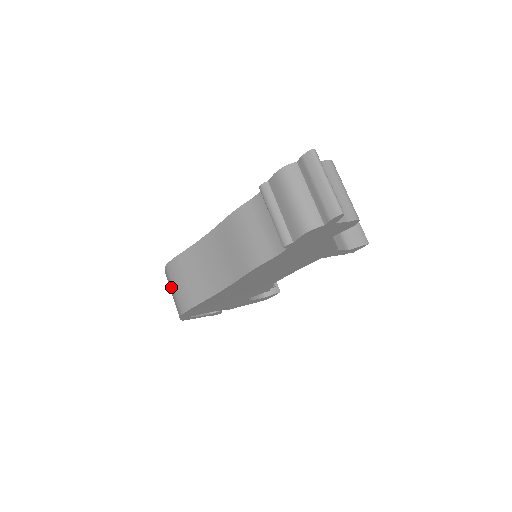
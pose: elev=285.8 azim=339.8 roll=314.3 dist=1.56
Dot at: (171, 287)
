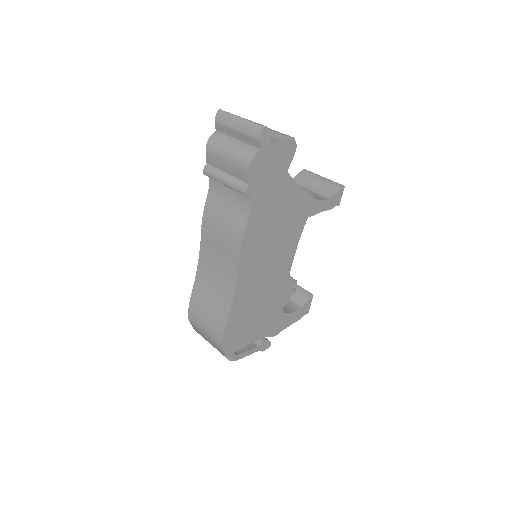
Dot at: (202, 333)
